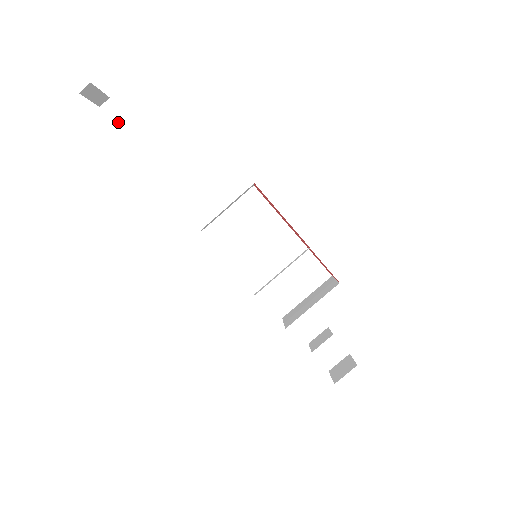
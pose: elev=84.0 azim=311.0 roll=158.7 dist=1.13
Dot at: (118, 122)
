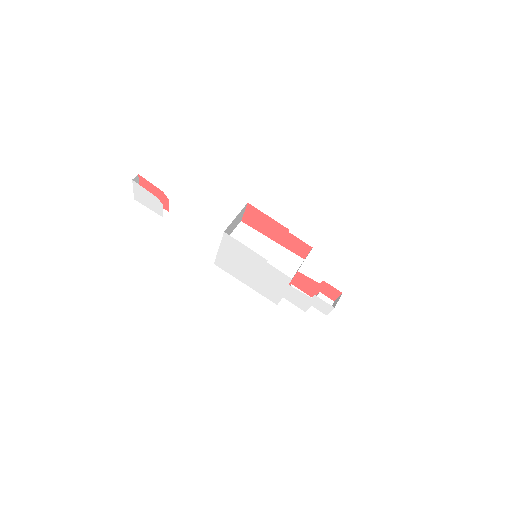
Dot at: occluded
